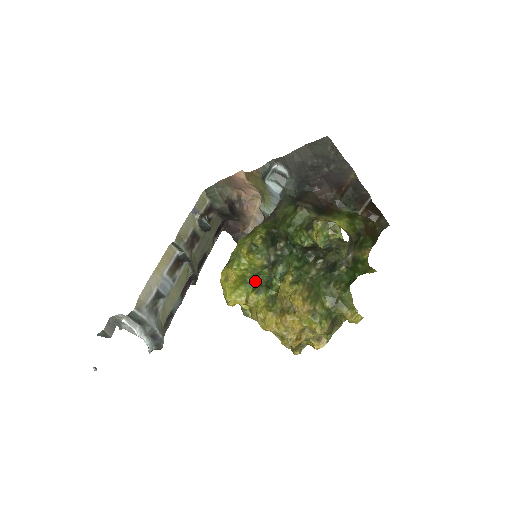
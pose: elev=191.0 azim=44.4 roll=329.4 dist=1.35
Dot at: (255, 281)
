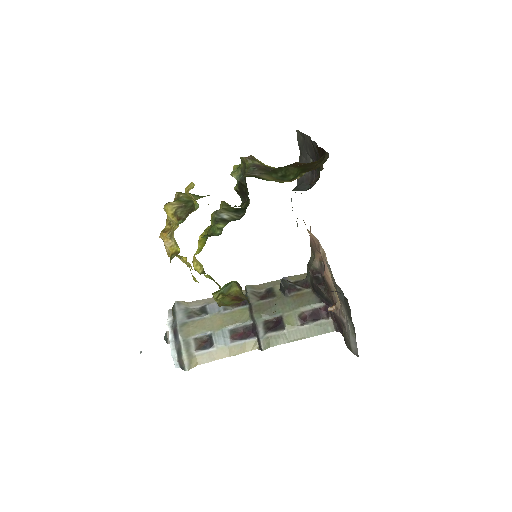
Dot at: occluded
